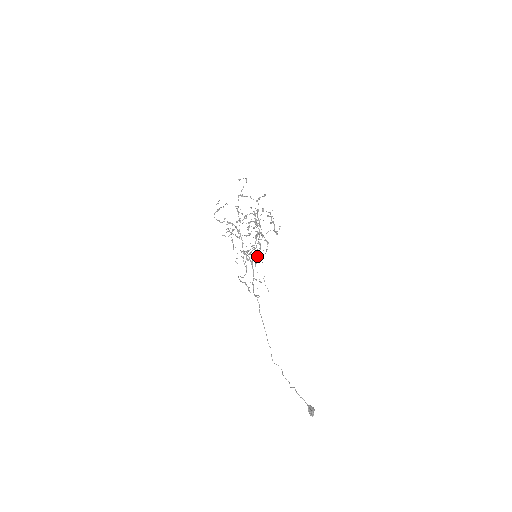
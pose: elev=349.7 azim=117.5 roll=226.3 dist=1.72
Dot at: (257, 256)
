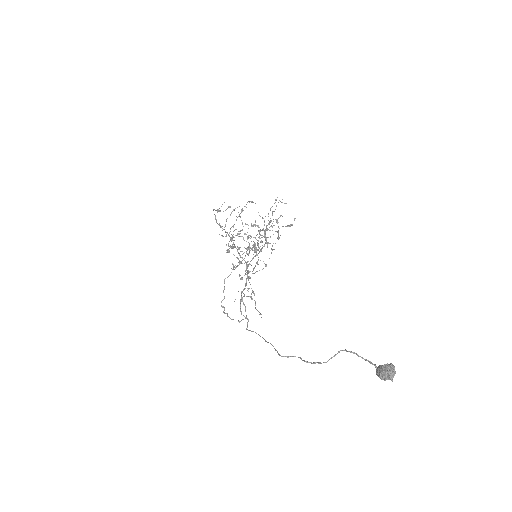
Dot at: (260, 249)
